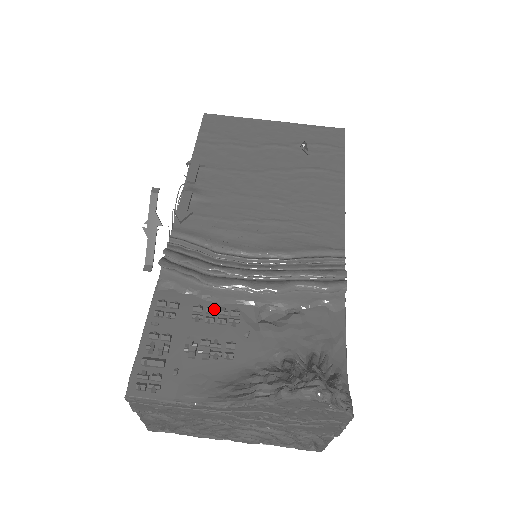
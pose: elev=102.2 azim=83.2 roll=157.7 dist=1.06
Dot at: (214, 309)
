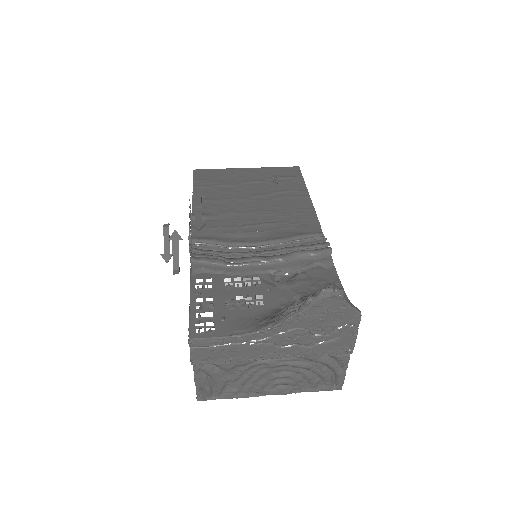
Dot at: (240, 278)
